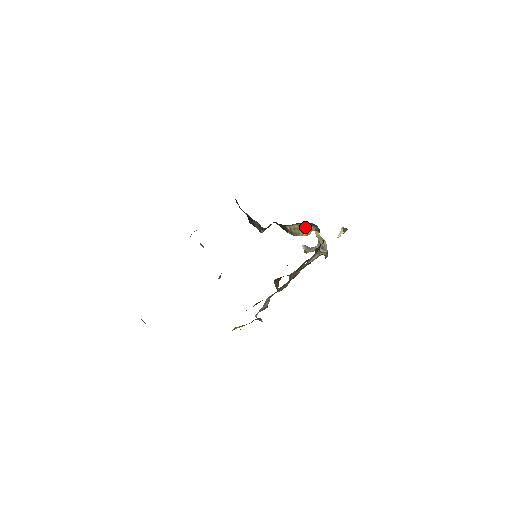
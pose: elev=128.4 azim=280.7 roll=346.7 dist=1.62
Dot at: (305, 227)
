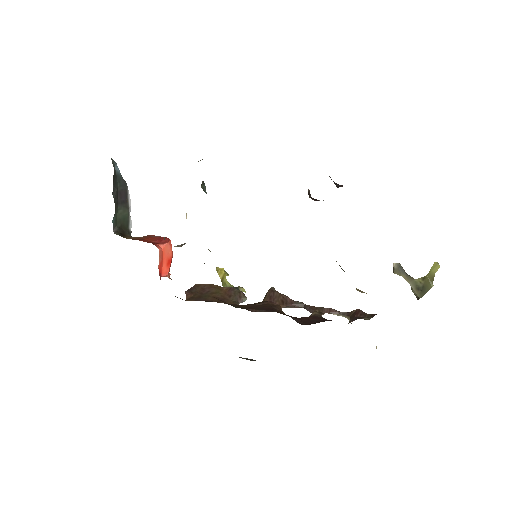
Dot at: occluded
